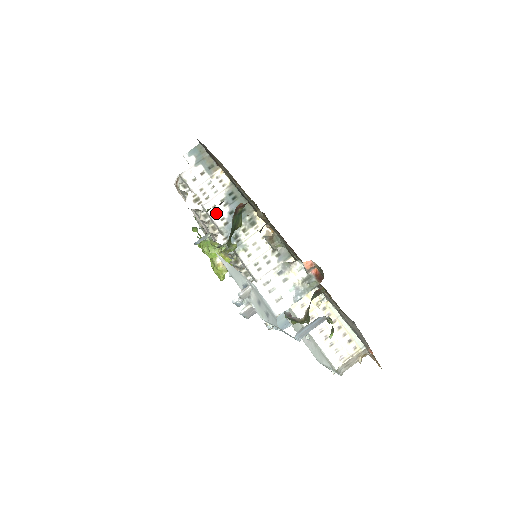
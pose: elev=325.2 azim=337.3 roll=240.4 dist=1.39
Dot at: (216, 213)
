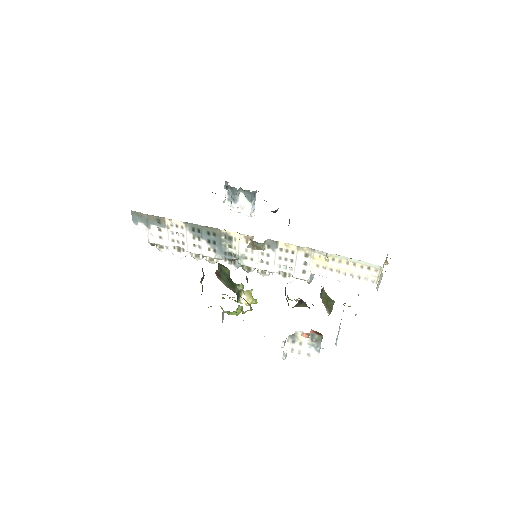
Dot at: (201, 249)
